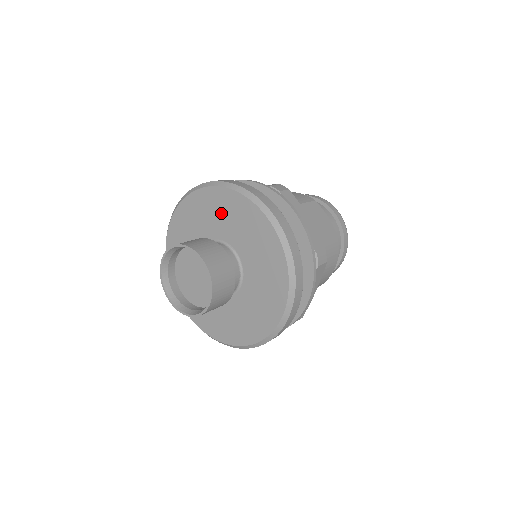
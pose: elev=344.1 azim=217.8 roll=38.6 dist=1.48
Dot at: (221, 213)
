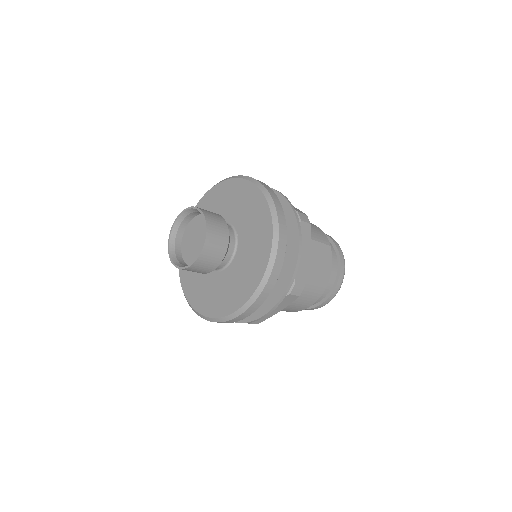
Dot at: (247, 207)
